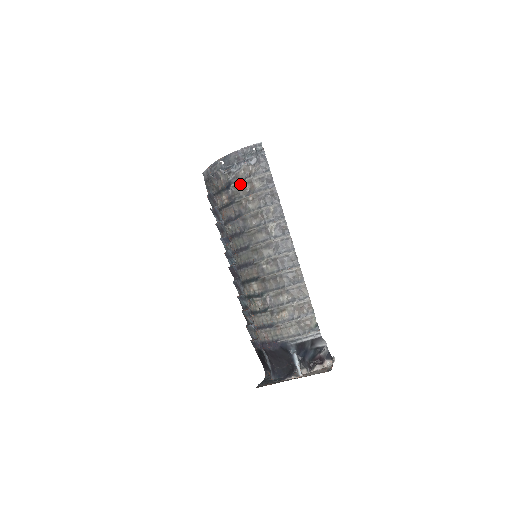
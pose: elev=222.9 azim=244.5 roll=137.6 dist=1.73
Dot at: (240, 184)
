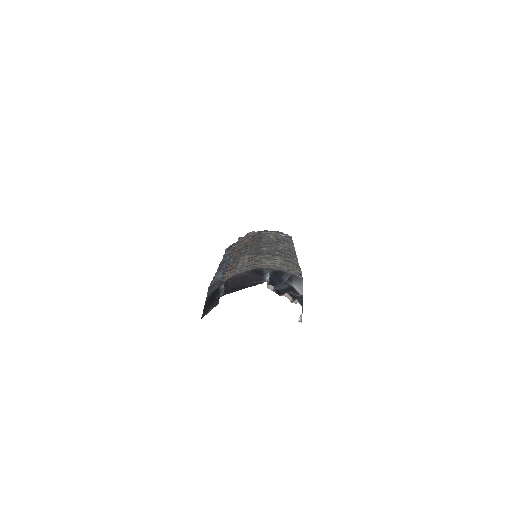
Dot at: (266, 235)
